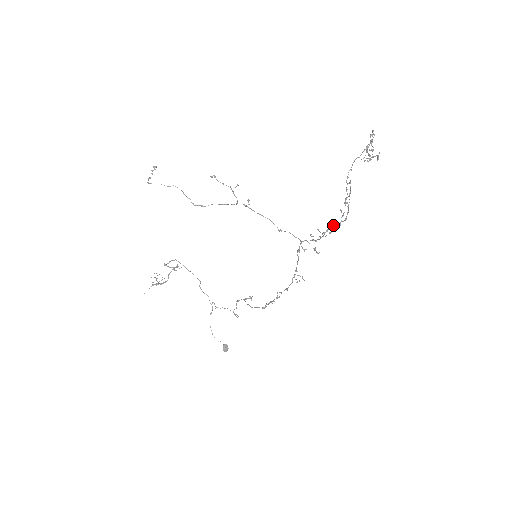
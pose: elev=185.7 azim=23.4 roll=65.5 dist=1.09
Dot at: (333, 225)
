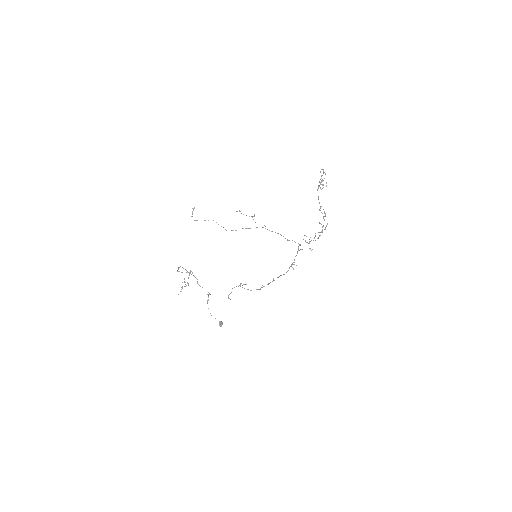
Dot at: occluded
